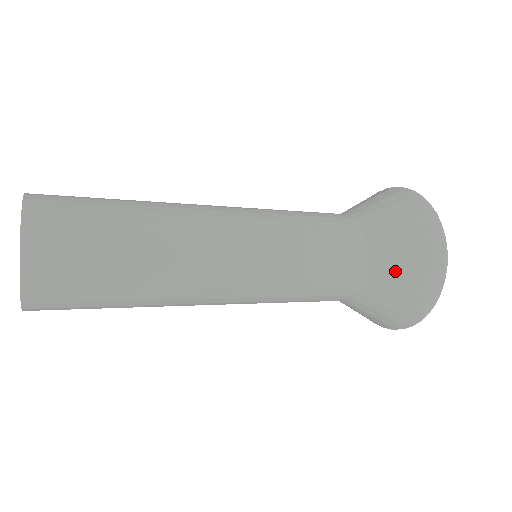
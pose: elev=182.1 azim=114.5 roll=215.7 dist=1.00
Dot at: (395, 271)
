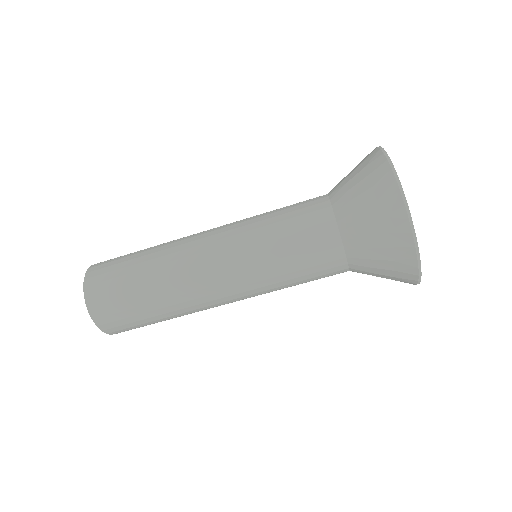
Dot at: (348, 182)
